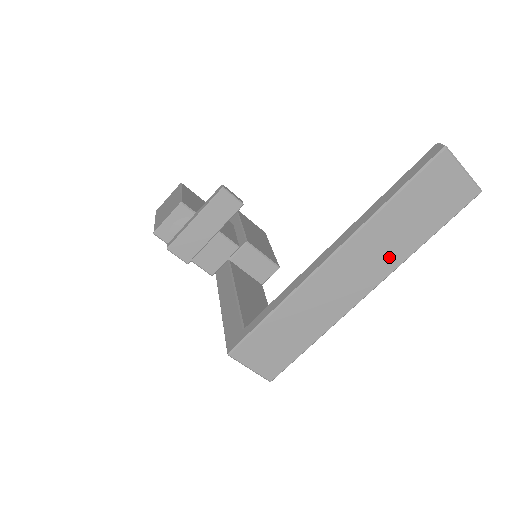
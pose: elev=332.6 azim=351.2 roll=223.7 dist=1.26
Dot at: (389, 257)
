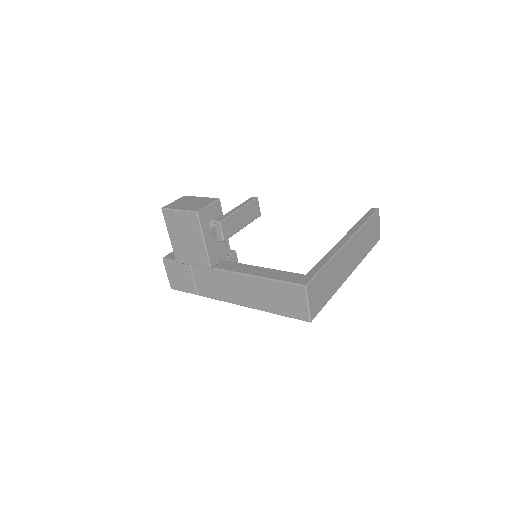
Dot at: (359, 255)
